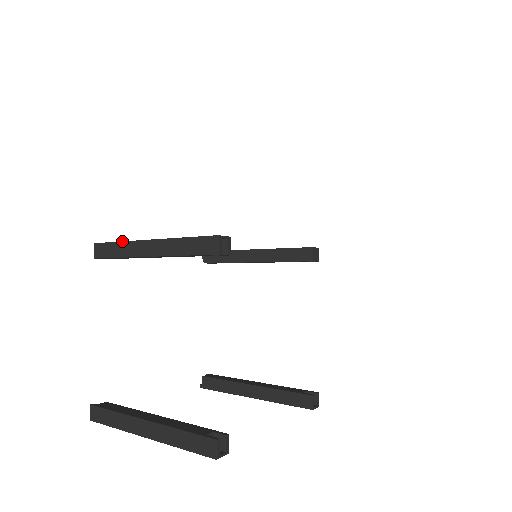
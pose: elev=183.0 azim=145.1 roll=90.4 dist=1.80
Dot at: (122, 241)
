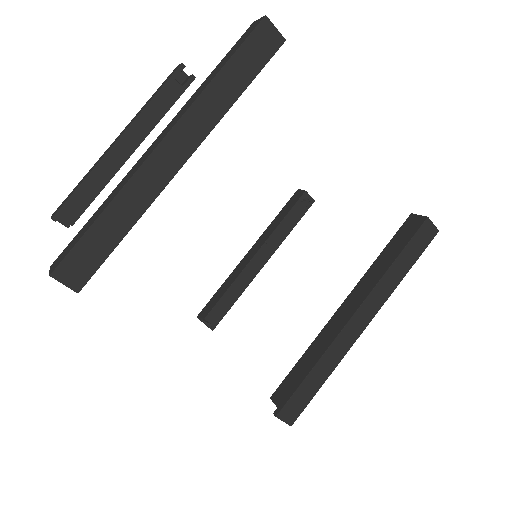
Dot at: (86, 174)
